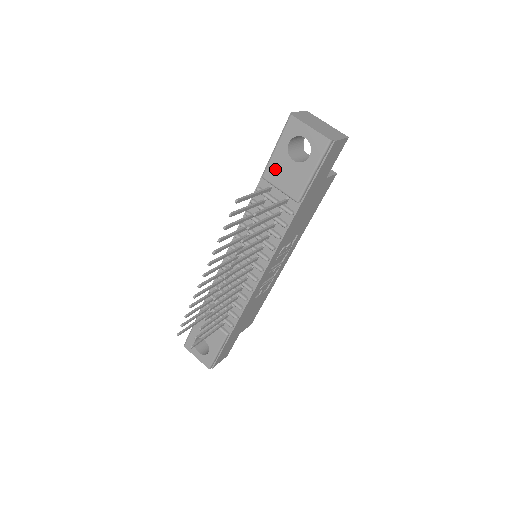
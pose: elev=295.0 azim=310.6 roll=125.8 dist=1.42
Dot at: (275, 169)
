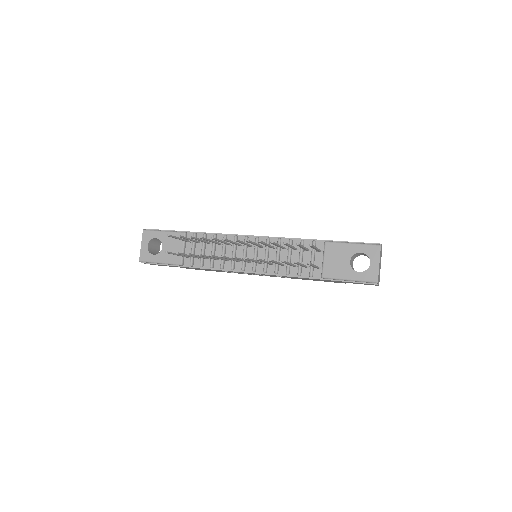
Dot at: (337, 250)
